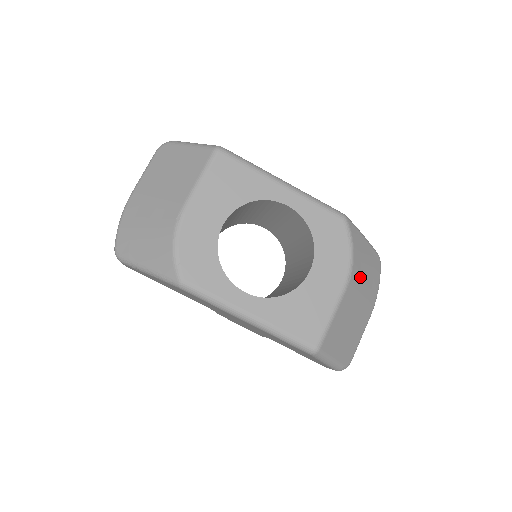
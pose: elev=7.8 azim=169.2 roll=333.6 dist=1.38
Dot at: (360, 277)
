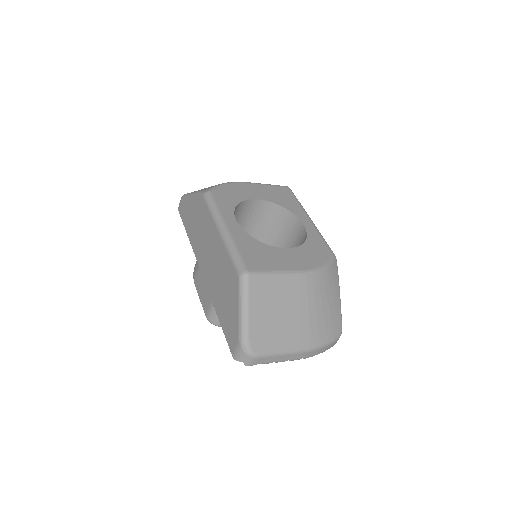
Dot at: (317, 294)
